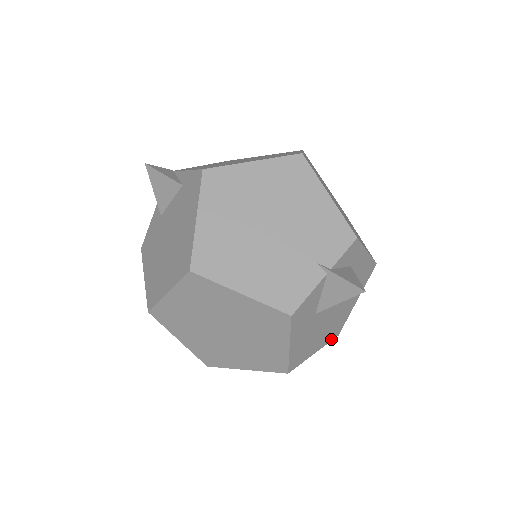
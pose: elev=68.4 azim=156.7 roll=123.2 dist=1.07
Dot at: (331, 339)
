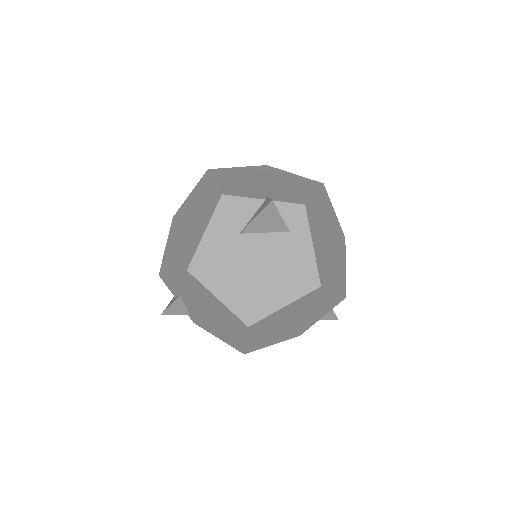
Dot at: (240, 315)
